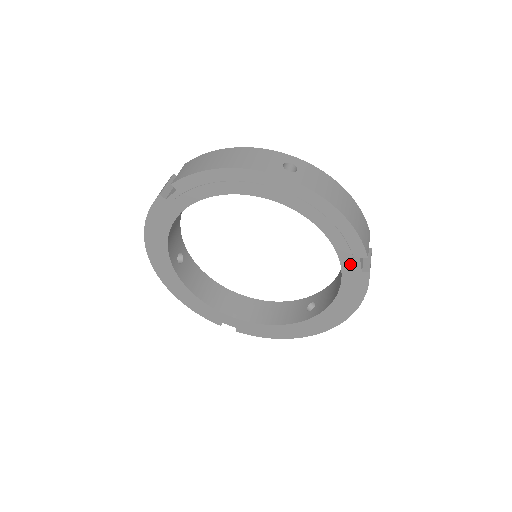
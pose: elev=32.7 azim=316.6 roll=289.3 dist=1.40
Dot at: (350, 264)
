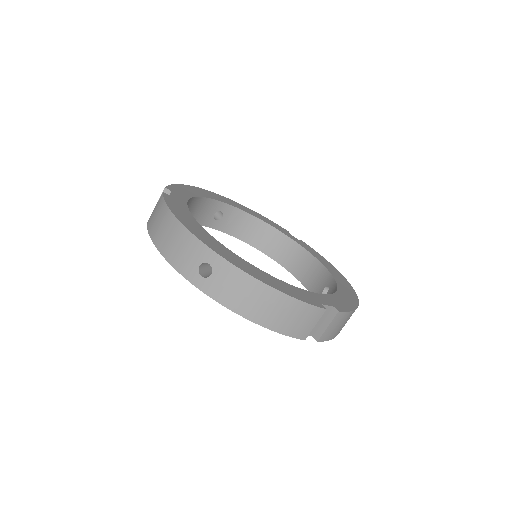
Dot at: occluded
